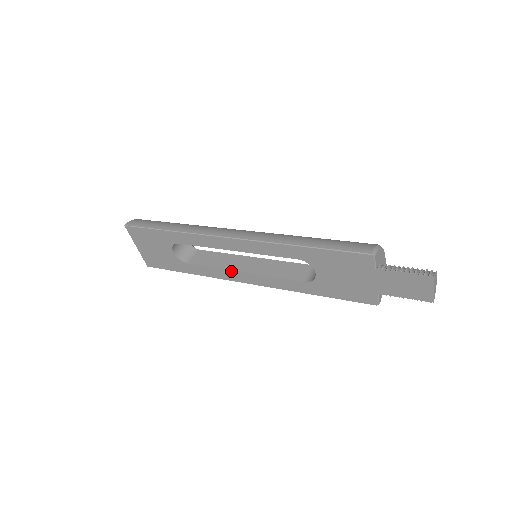
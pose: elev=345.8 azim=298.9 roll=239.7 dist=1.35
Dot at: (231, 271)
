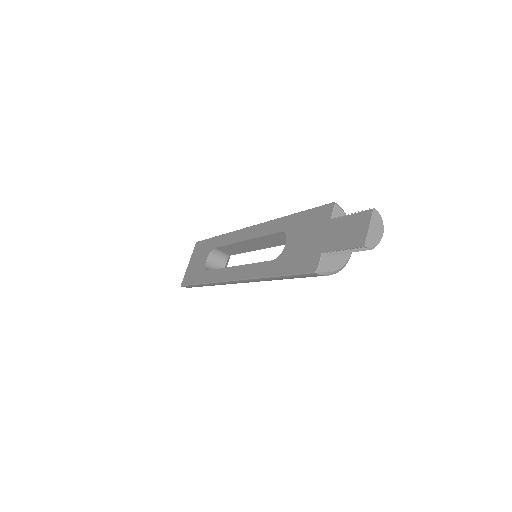
Dot at: (230, 268)
